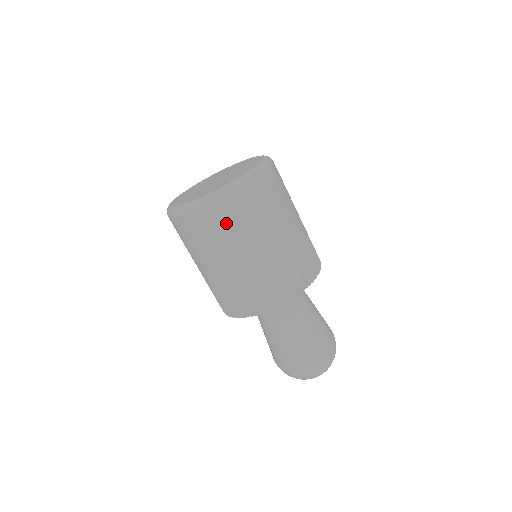
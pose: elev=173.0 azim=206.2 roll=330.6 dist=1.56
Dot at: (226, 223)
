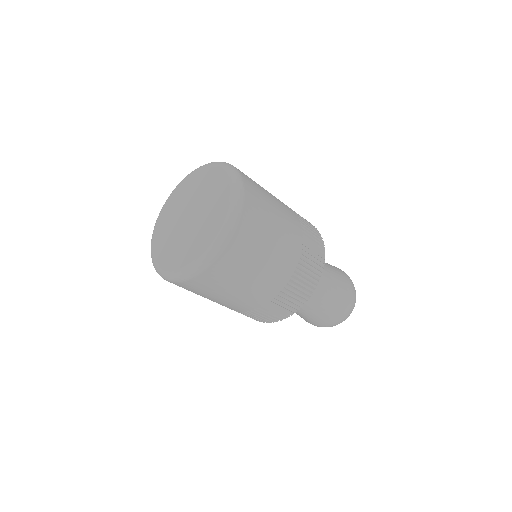
Dot at: (193, 291)
